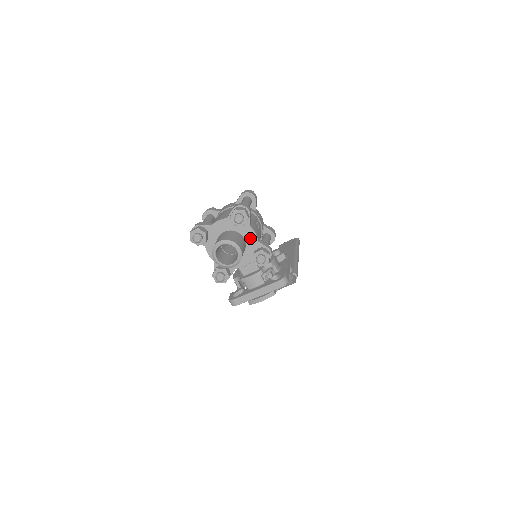
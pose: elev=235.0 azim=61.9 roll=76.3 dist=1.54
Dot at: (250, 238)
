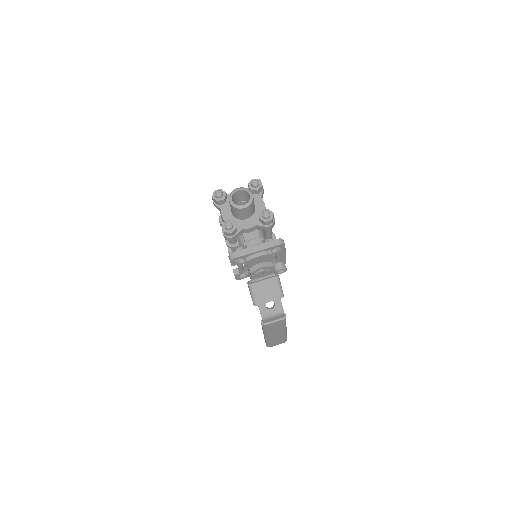
Dot at: (259, 206)
